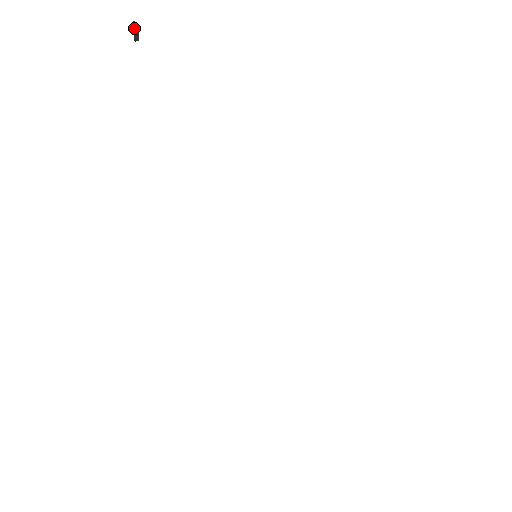
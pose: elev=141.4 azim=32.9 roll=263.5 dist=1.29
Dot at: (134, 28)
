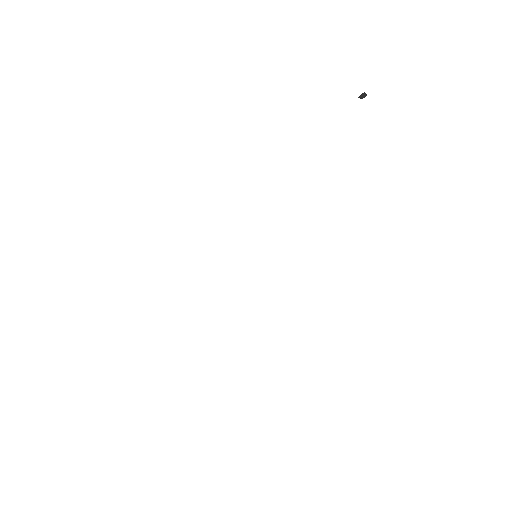
Dot at: (363, 94)
